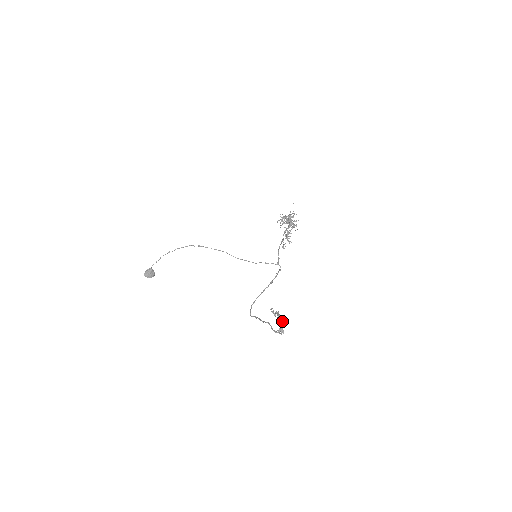
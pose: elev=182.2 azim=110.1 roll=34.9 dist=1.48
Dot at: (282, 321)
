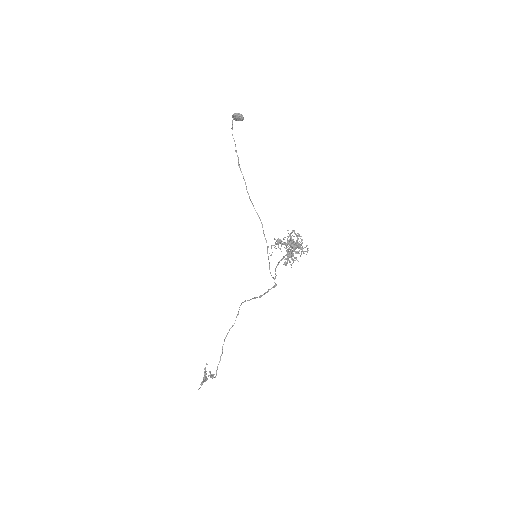
Dot at: (205, 381)
